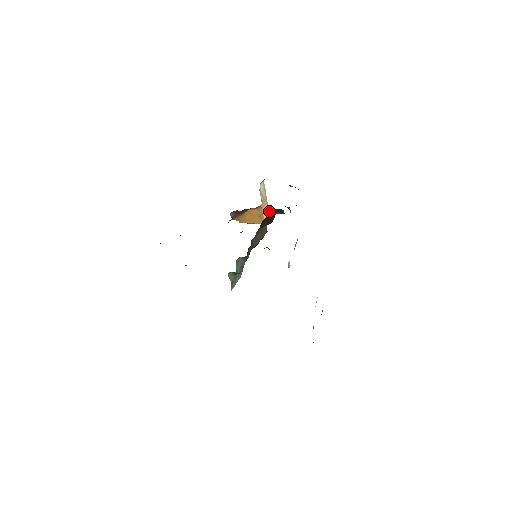
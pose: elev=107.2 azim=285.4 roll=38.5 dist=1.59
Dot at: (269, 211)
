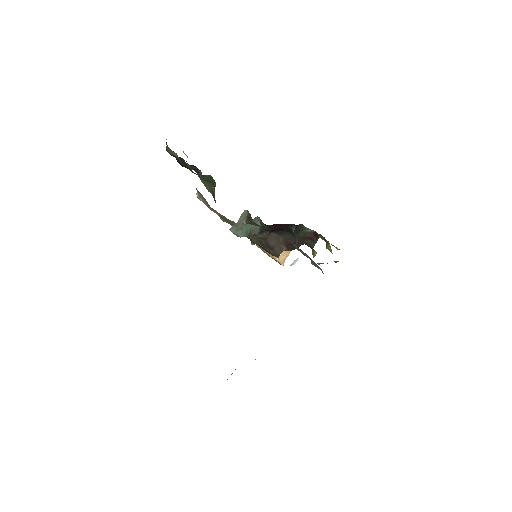
Dot at: (285, 259)
